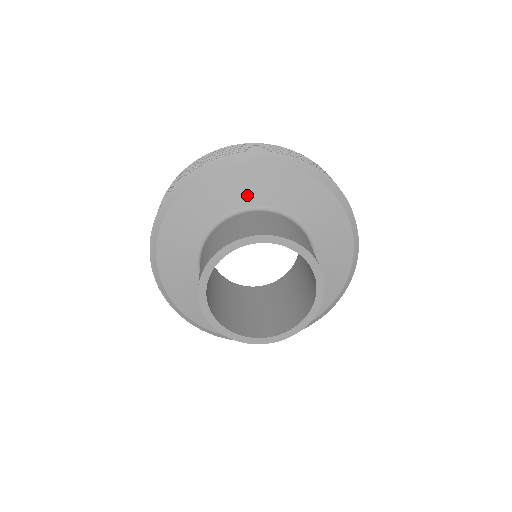
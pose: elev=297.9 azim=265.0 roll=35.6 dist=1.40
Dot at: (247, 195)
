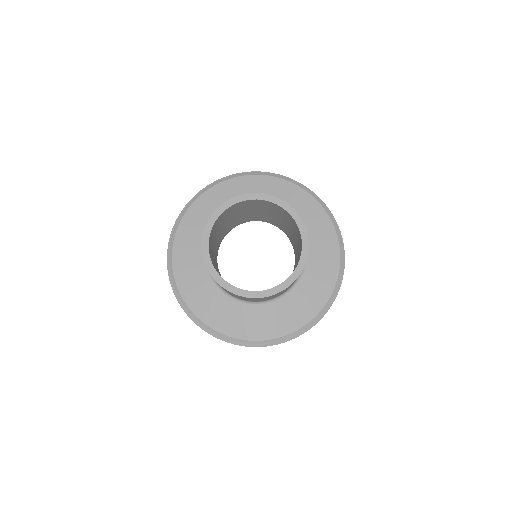
Dot at: occluded
